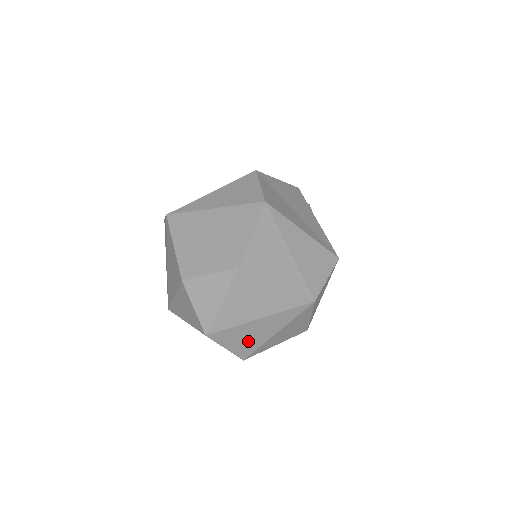
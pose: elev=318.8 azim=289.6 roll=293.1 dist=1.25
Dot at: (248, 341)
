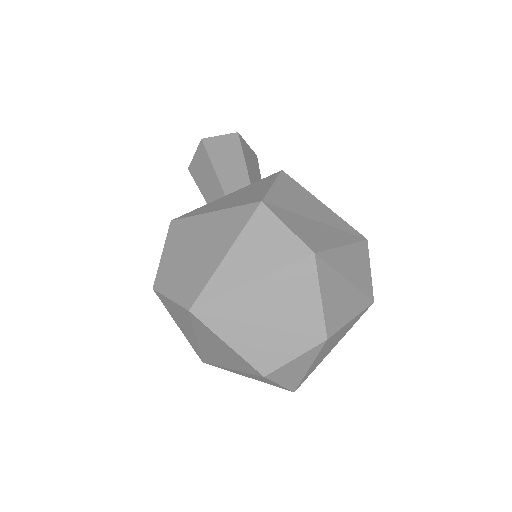
Dot at: occluded
